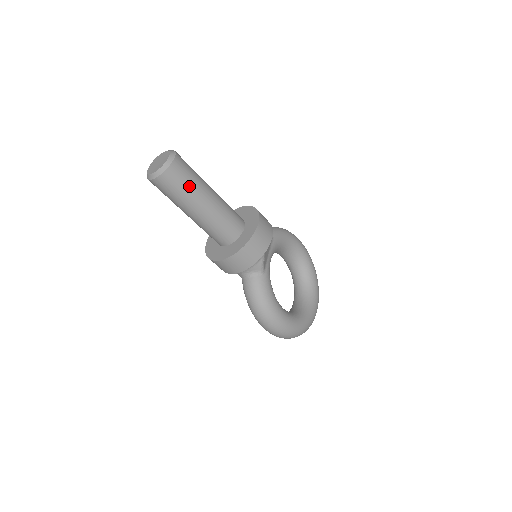
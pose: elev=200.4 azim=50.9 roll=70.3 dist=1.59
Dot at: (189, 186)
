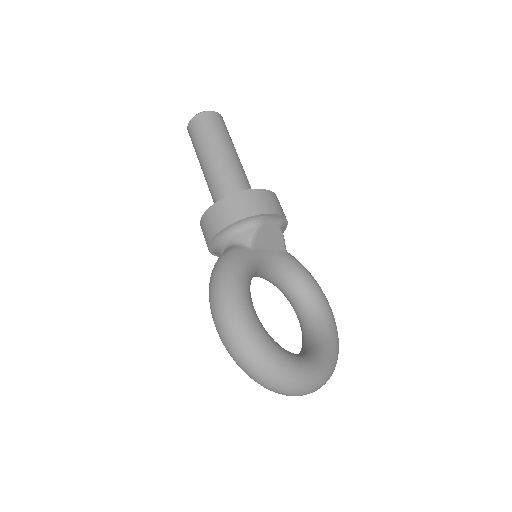
Dot at: (216, 133)
